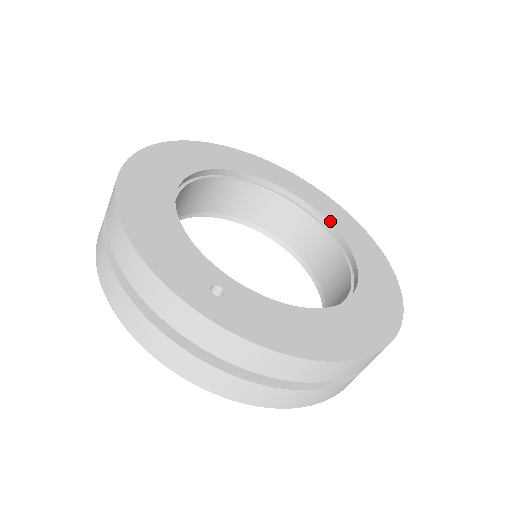
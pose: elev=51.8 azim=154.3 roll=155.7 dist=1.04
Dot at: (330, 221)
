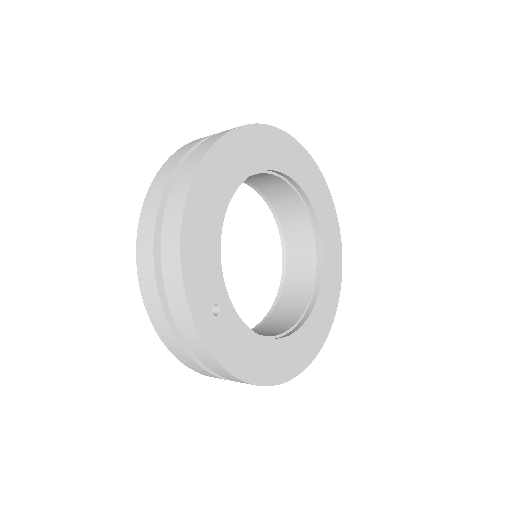
Dot at: (324, 251)
